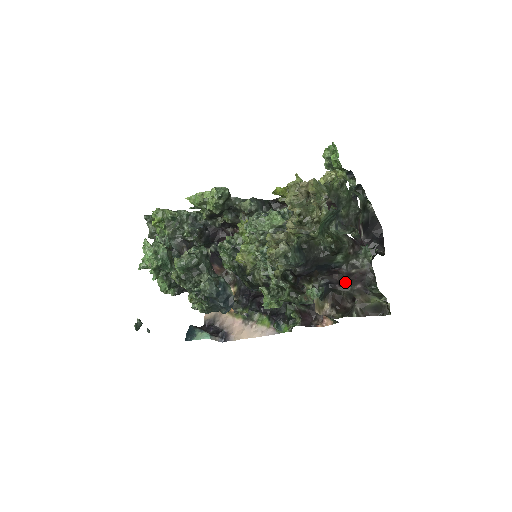
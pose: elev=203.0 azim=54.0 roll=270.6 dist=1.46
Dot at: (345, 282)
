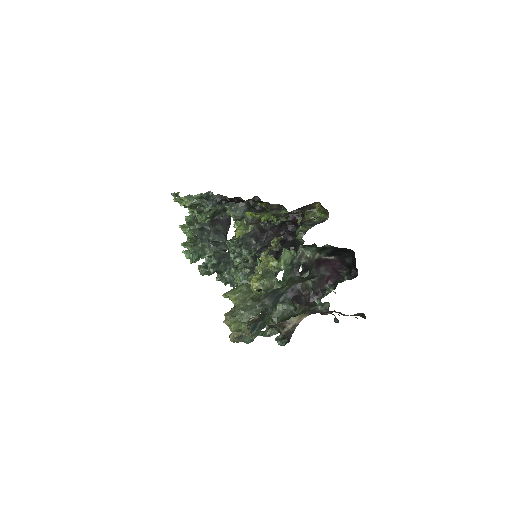
Dot at: occluded
